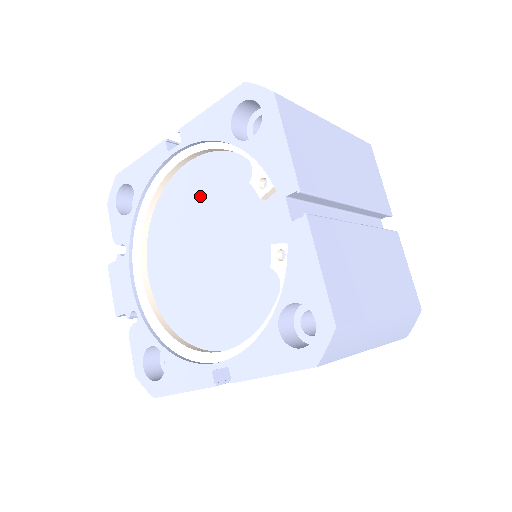
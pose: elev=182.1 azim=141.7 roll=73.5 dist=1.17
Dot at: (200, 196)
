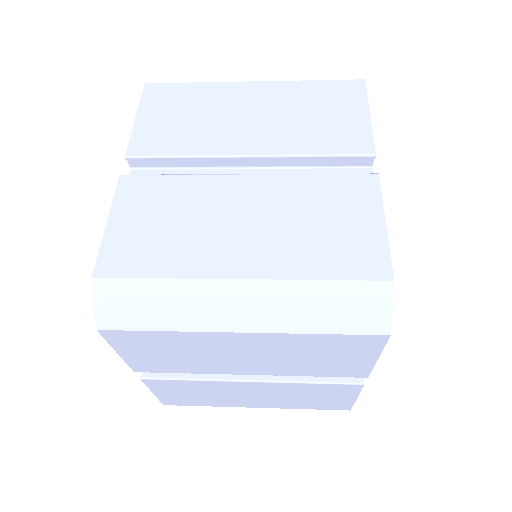
Dot at: occluded
